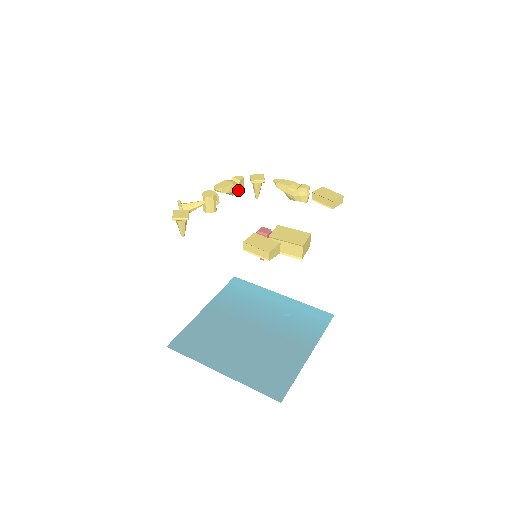
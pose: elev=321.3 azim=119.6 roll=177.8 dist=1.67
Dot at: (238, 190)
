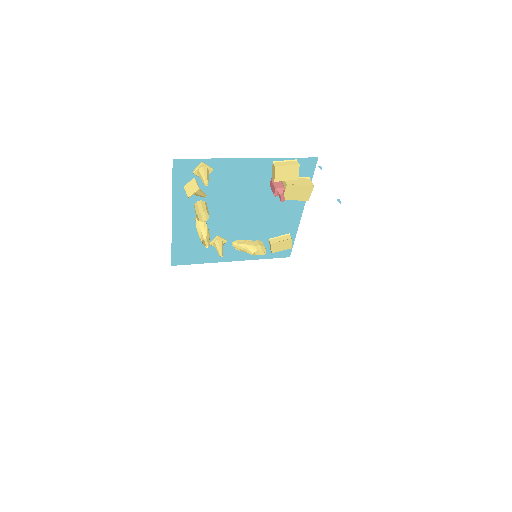
Dot at: (209, 237)
